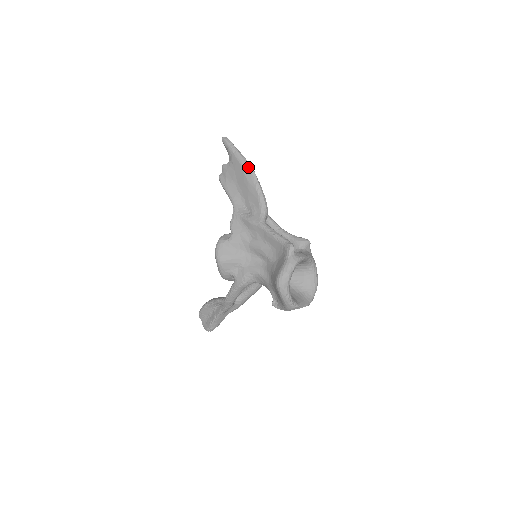
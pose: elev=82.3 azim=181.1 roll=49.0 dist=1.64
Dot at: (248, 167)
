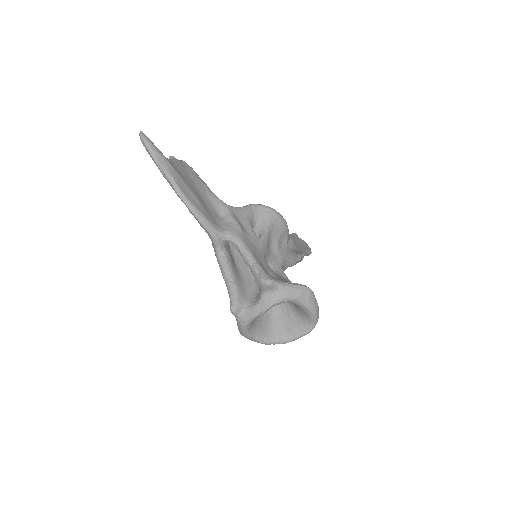
Dot at: occluded
